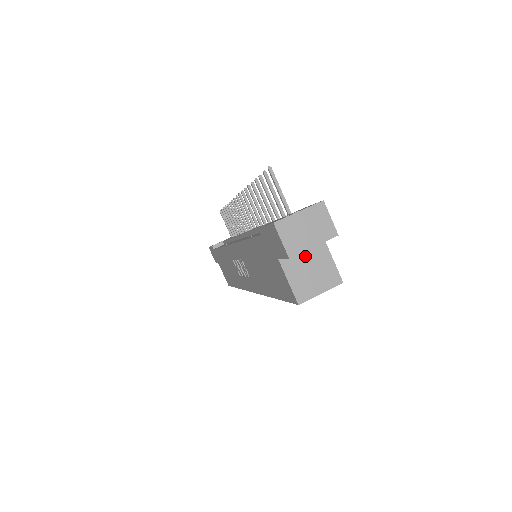
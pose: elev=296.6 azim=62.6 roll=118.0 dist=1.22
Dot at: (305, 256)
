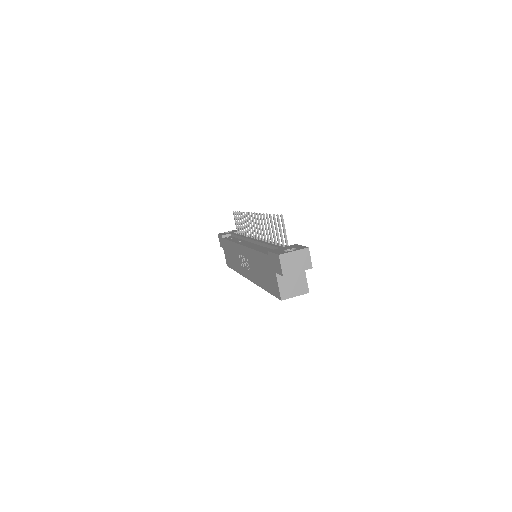
Dot at: (291, 274)
